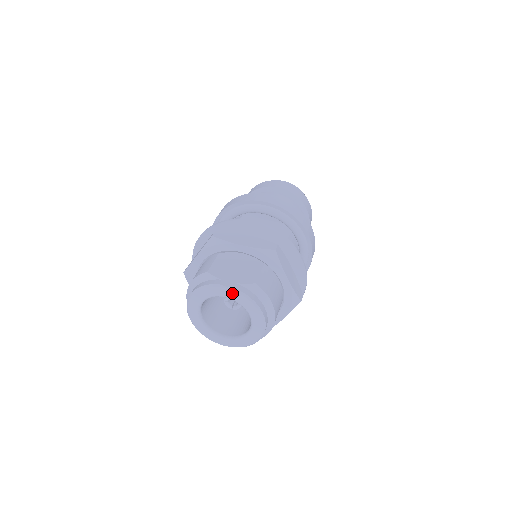
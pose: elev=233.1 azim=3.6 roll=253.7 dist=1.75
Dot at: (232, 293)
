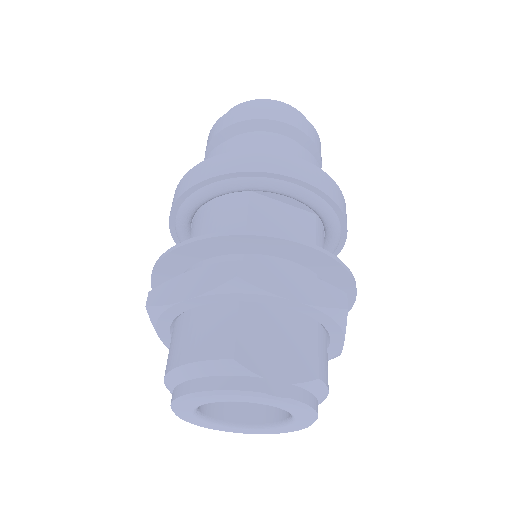
Dot at: (283, 404)
